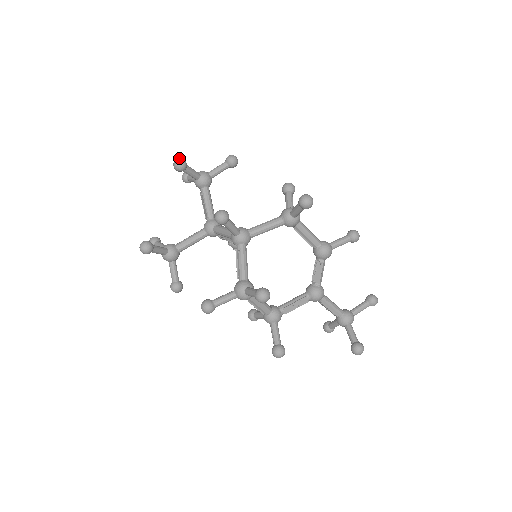
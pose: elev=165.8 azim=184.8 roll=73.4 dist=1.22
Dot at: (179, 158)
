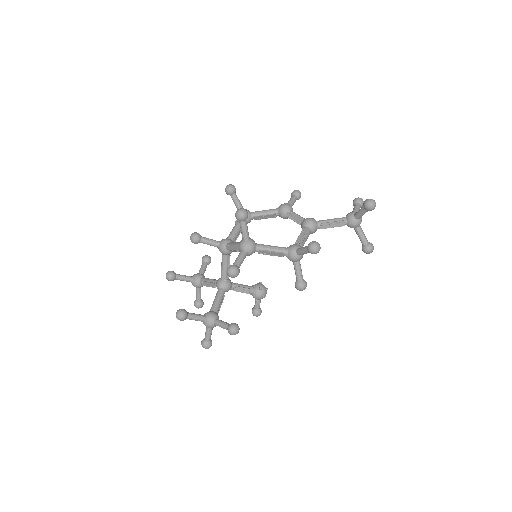
Dot at: (167, 273)
